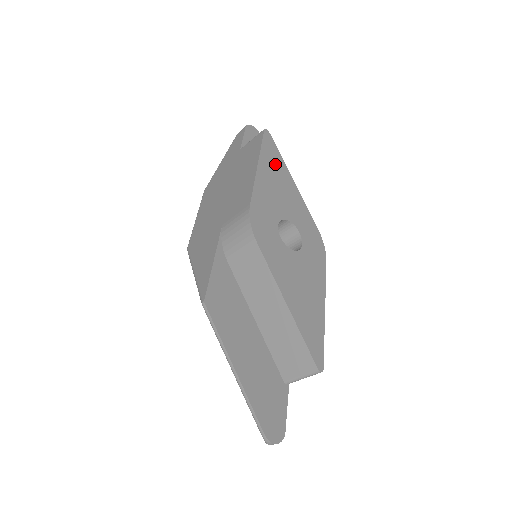
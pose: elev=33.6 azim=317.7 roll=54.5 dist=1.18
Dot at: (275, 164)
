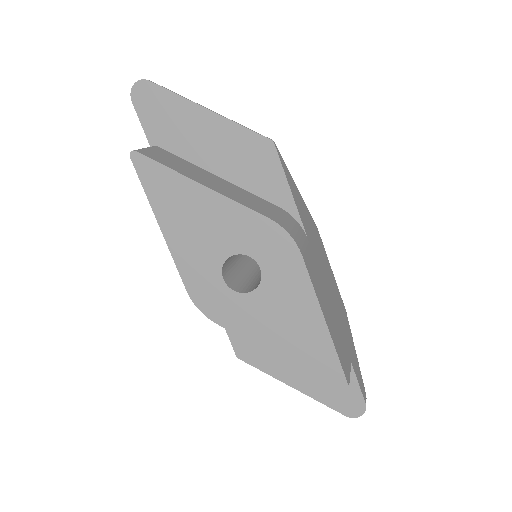
Dot at: (172, 195)
